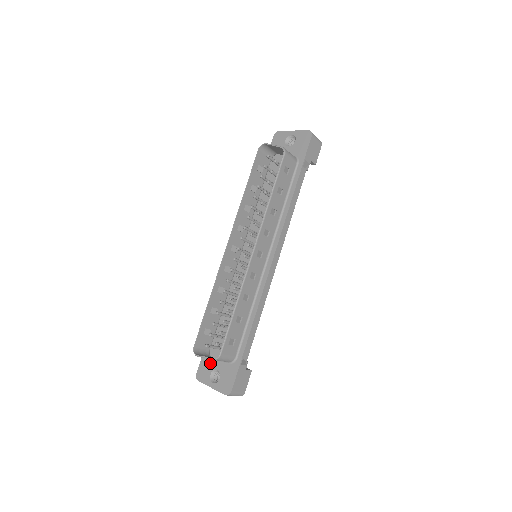
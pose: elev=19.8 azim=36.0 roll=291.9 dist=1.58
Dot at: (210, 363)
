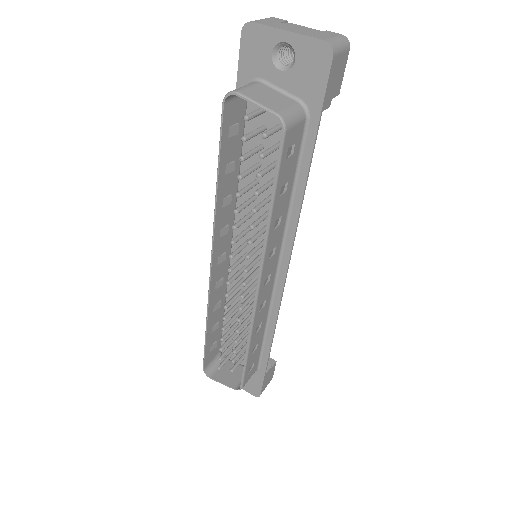
Dot at: occluded
